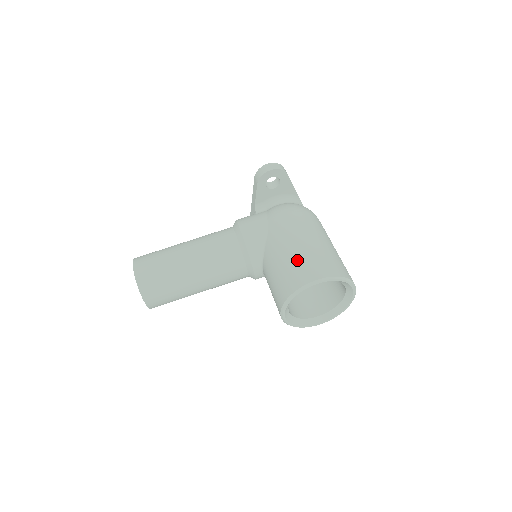
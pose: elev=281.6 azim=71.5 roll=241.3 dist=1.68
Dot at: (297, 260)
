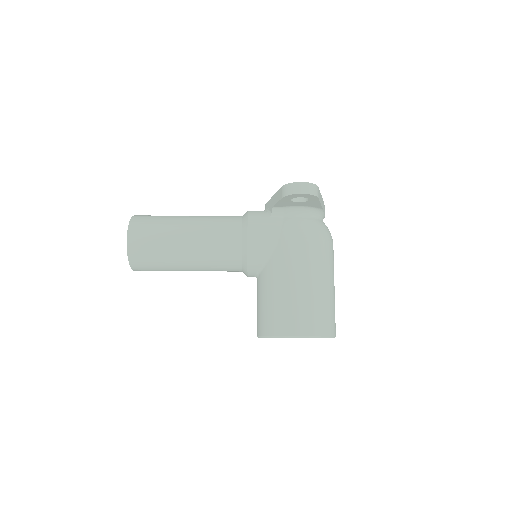
Dot at: (290, 304)
